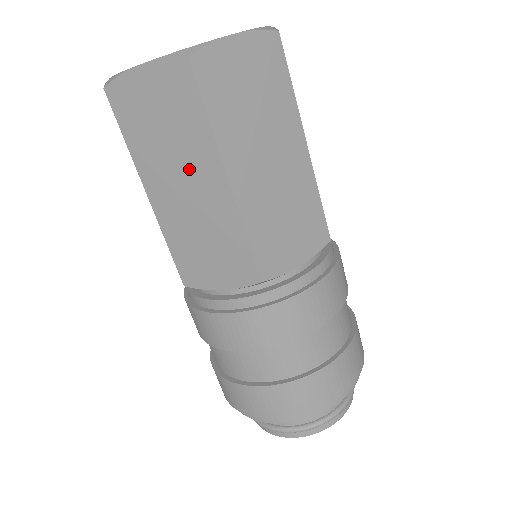
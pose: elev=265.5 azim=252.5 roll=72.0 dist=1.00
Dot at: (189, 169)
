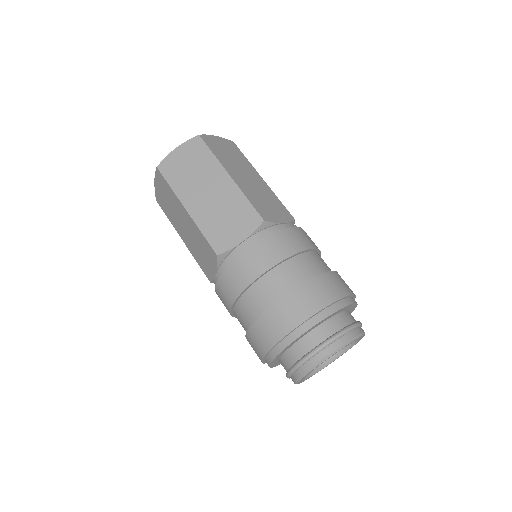
Dot at: (208, 181)
